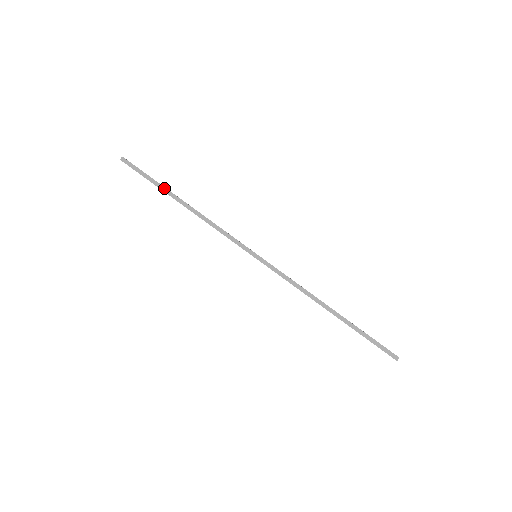
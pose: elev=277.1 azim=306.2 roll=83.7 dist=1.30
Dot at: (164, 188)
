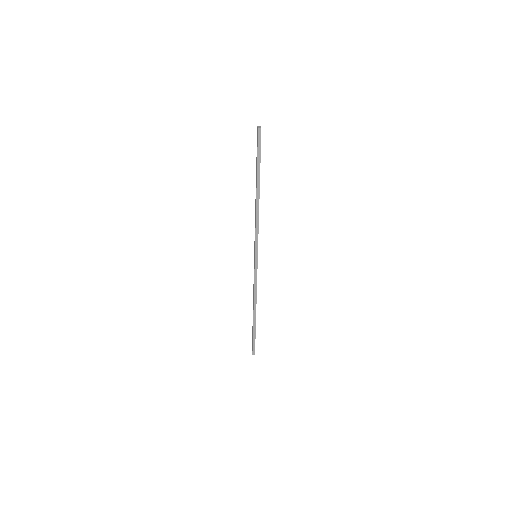
Dot at: (259, 174)
